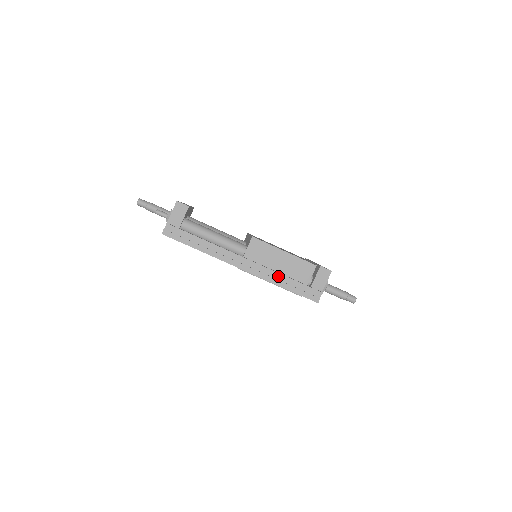
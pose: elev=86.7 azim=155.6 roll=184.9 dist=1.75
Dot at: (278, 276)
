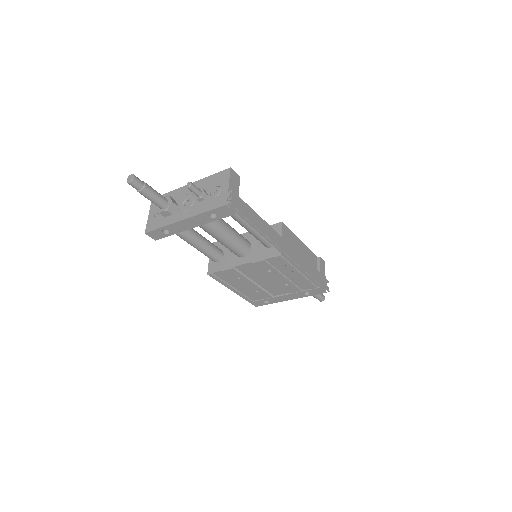
Dot at: occluded
